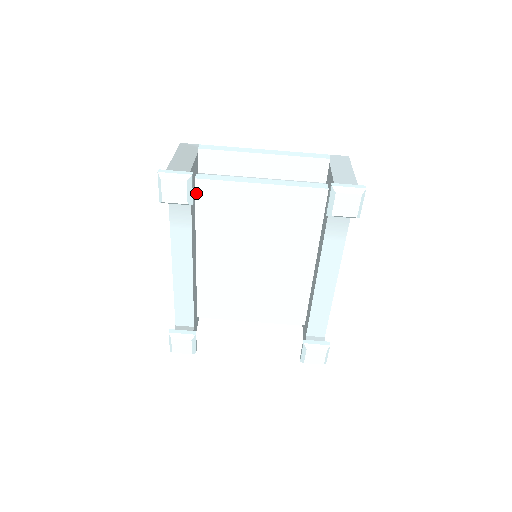
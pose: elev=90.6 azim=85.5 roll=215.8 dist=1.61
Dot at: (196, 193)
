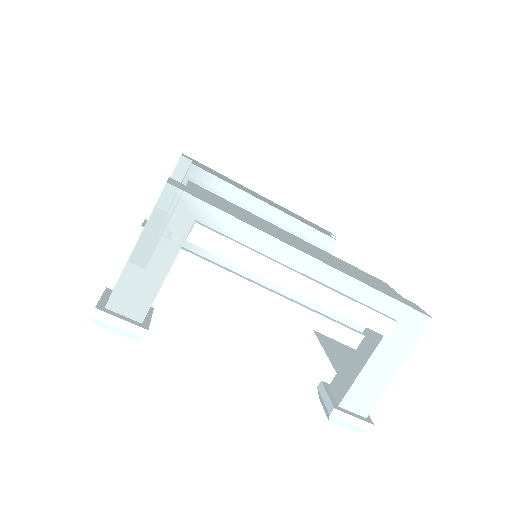
Dot at: occluded
